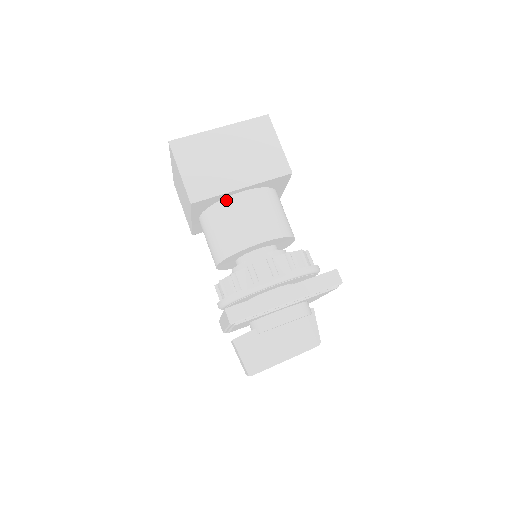
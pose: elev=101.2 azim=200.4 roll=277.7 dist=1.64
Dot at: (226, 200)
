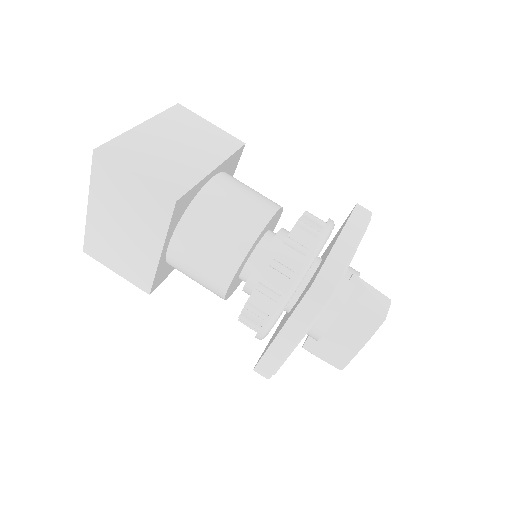
Dot at: (168, 261)
